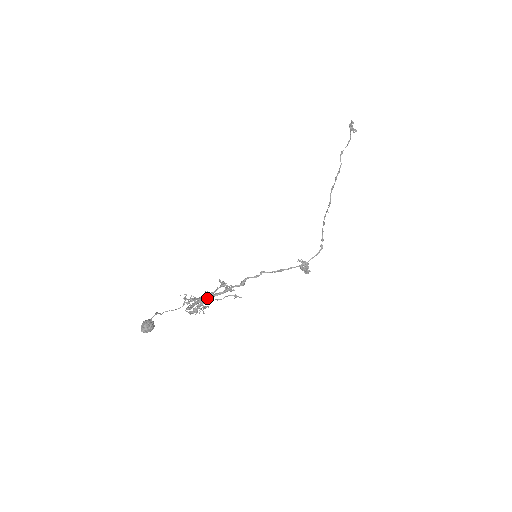
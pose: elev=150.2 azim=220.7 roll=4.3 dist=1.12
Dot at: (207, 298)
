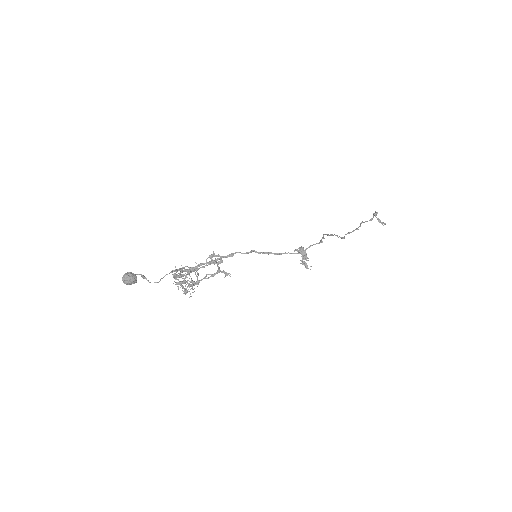
Dot at: (194, 267)
